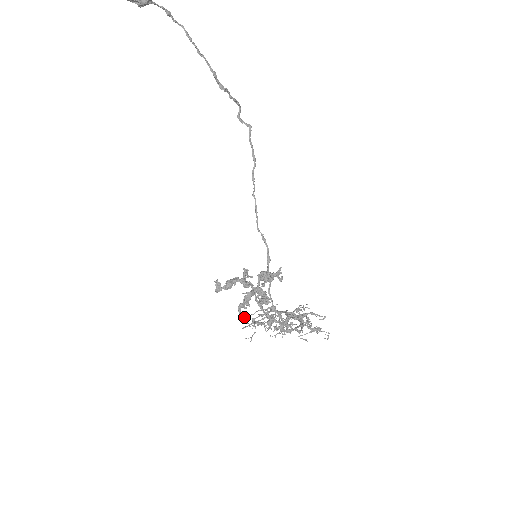
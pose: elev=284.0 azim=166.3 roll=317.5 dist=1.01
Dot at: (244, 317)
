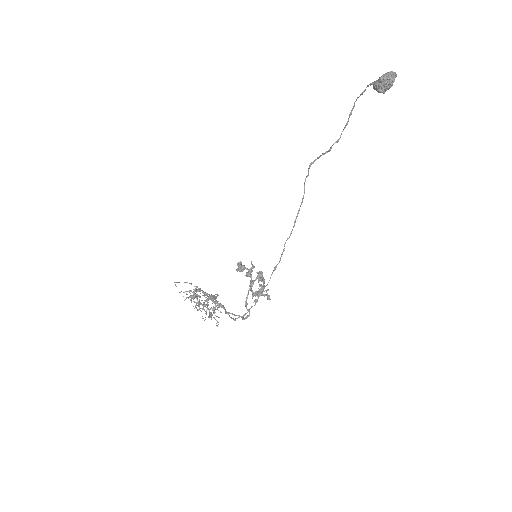
Dot at: (177, 282)
